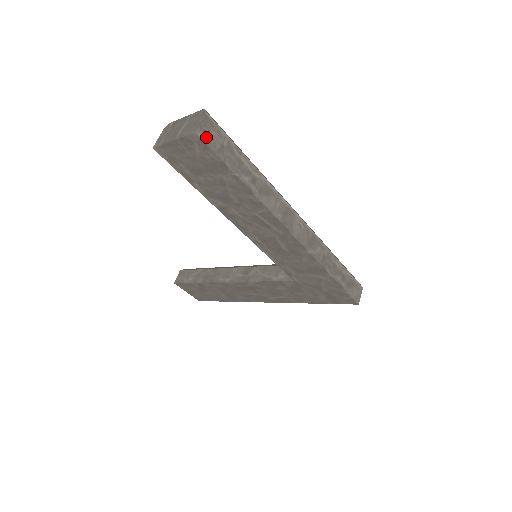
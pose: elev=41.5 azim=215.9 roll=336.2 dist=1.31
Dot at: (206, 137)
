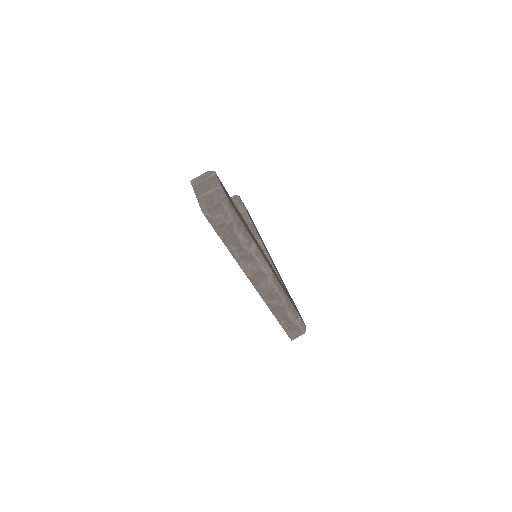
Dot at: (211, 217)
